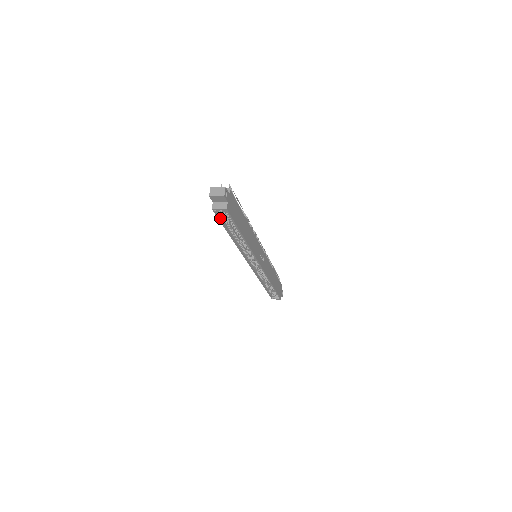
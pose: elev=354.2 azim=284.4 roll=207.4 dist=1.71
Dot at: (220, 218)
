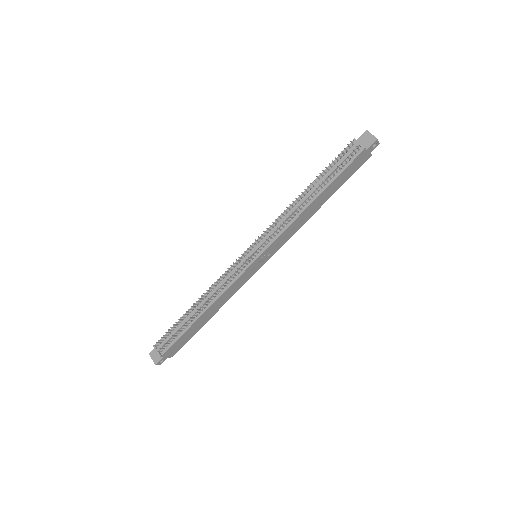
Dot at: occluded
